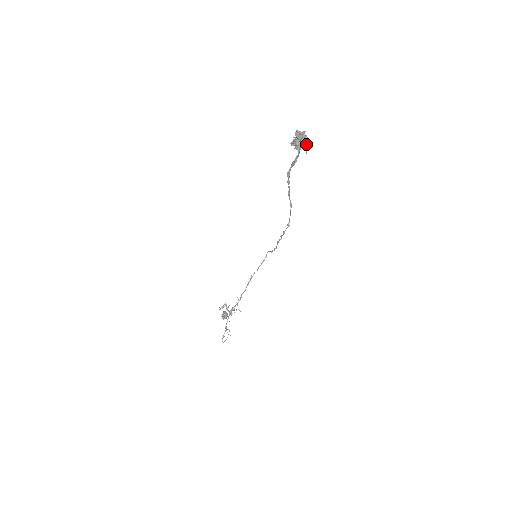
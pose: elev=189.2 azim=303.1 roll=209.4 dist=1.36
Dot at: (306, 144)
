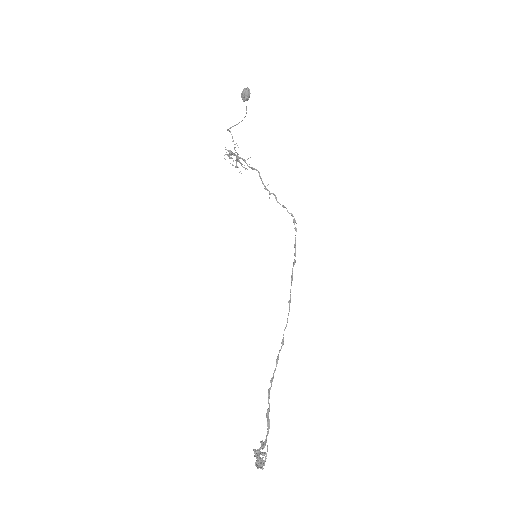
Dot at: (266, 454)
